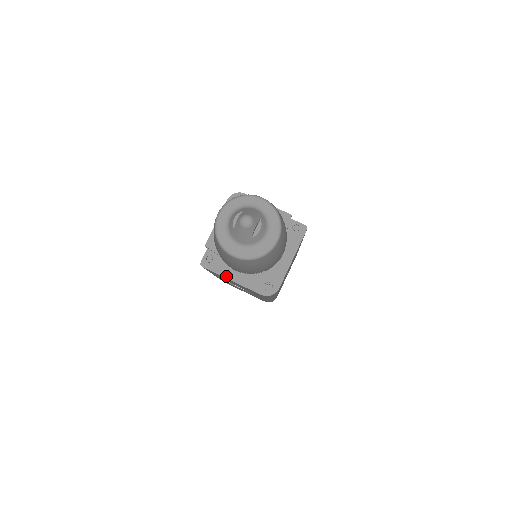
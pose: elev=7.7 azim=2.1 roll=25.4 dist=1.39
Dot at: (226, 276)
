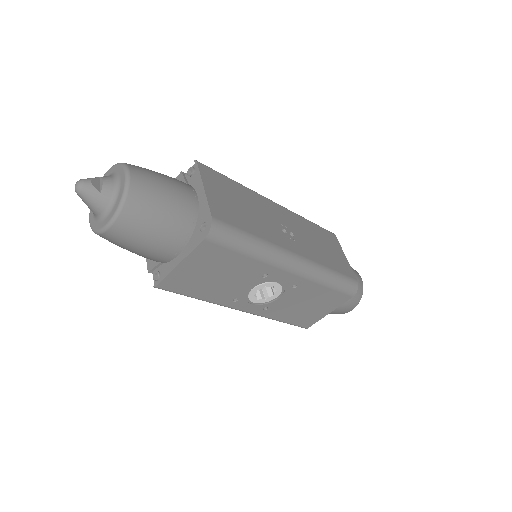
Dot at: (173, 267)
